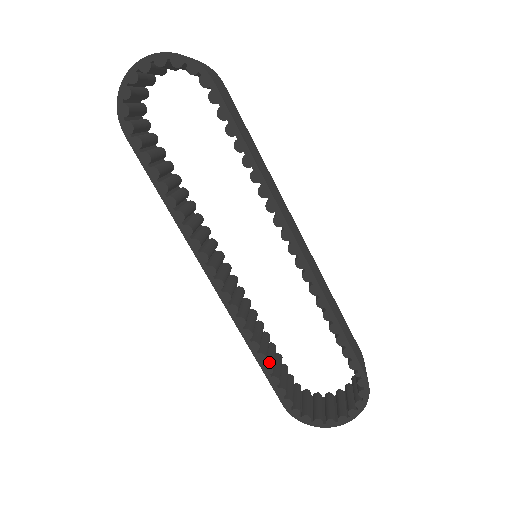
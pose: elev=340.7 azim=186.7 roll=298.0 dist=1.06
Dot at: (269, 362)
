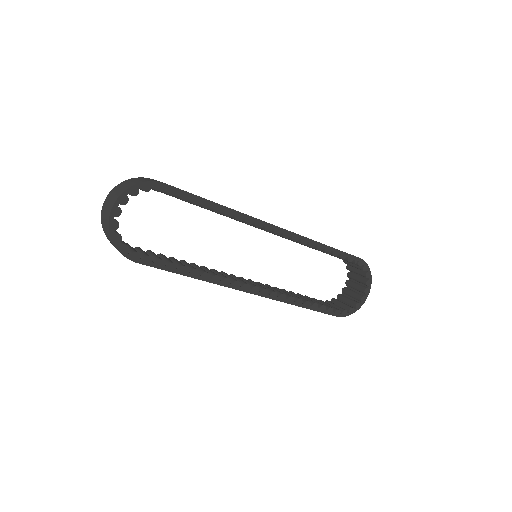
Dot at: (311, 303)
